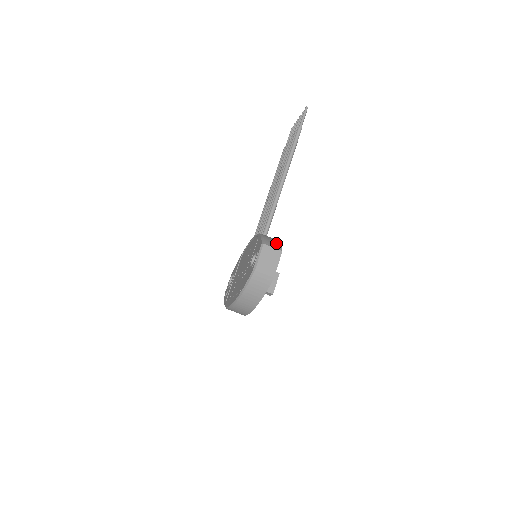
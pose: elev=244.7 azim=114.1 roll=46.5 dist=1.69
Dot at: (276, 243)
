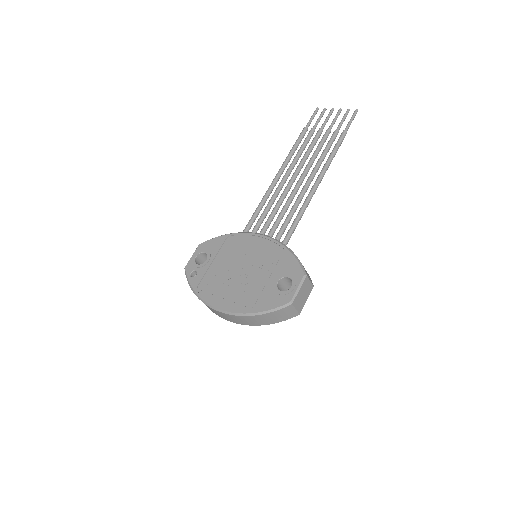
Dot at: occluded
